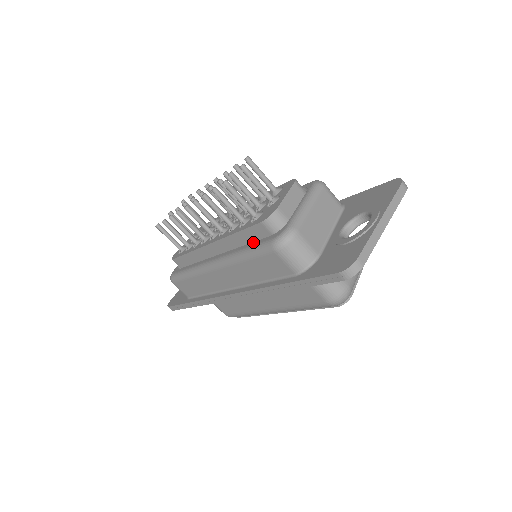
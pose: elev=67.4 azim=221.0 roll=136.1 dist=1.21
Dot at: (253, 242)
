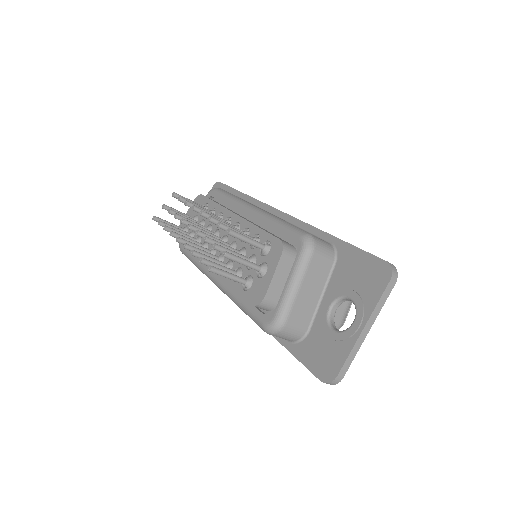
Dot at: occluded
